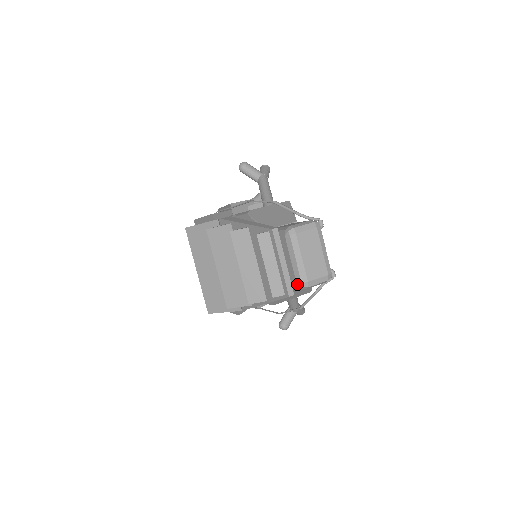
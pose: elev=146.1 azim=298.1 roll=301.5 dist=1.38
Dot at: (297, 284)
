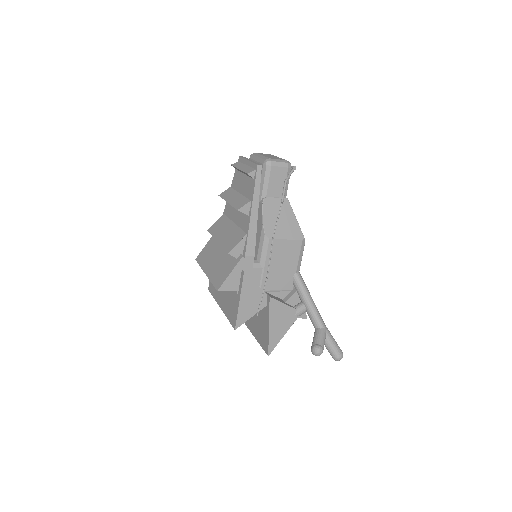
Dot at: (263, 164)
